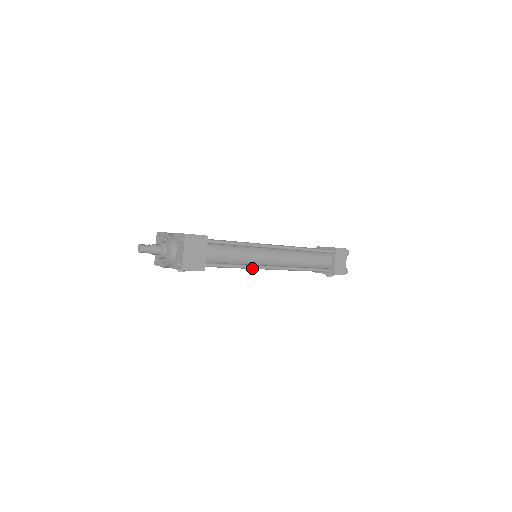
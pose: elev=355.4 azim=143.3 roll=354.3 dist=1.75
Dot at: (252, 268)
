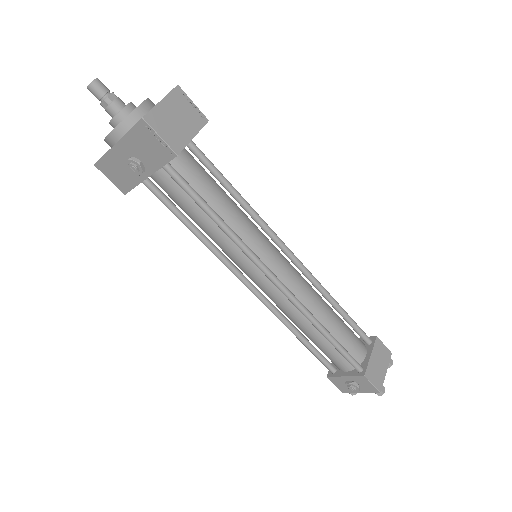
Dot at: (246, 251)
